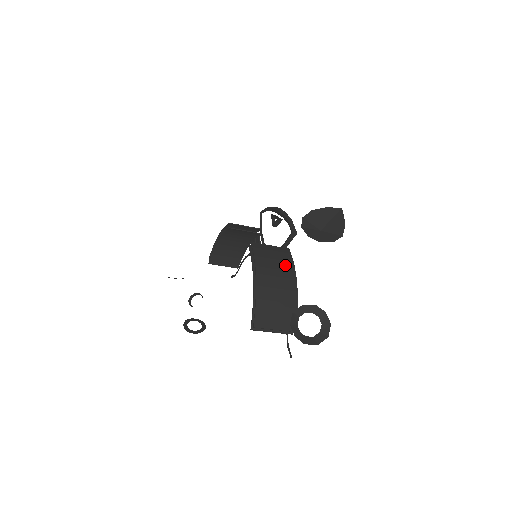
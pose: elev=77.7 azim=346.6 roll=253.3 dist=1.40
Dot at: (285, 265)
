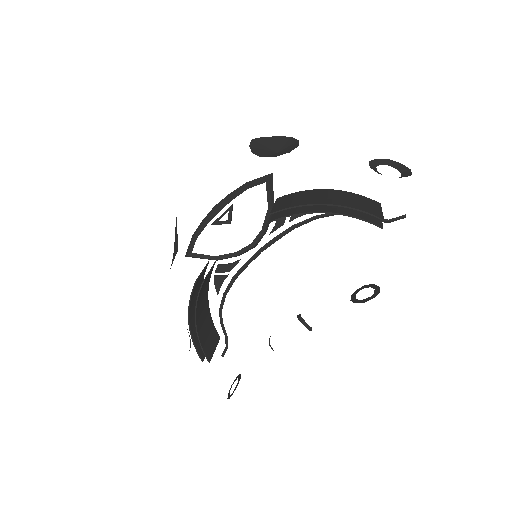
Dot at: (305, 194)
